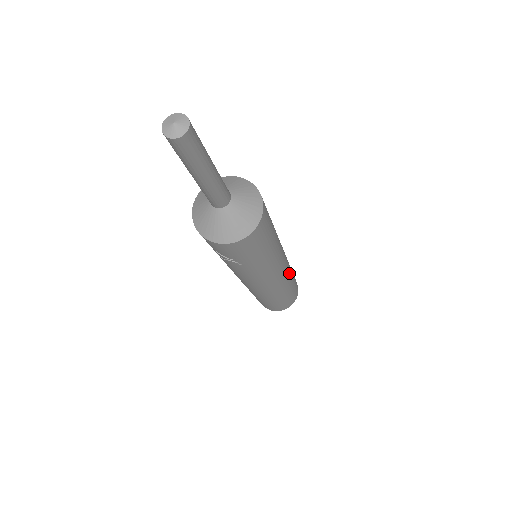
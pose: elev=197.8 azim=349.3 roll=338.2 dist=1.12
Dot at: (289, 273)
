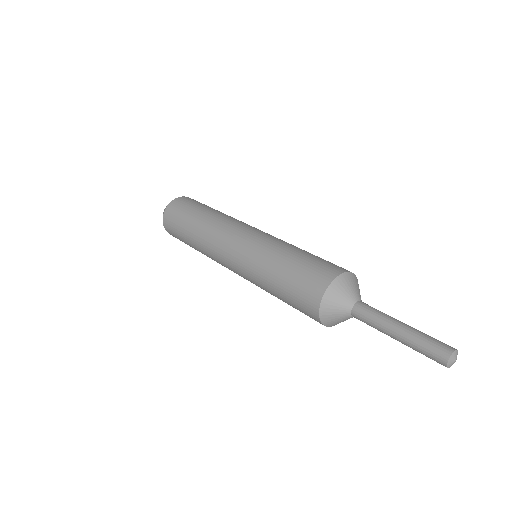
Dot at: occluded
